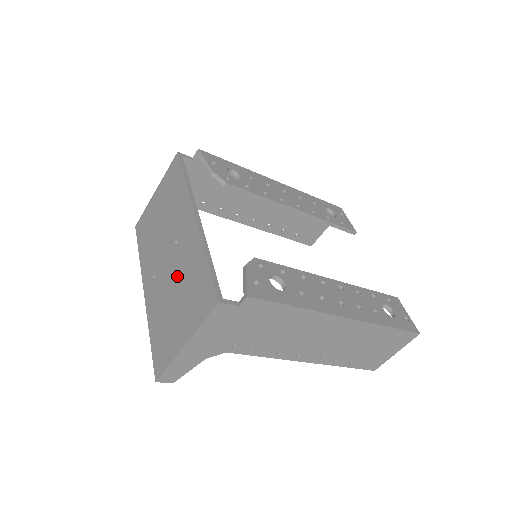
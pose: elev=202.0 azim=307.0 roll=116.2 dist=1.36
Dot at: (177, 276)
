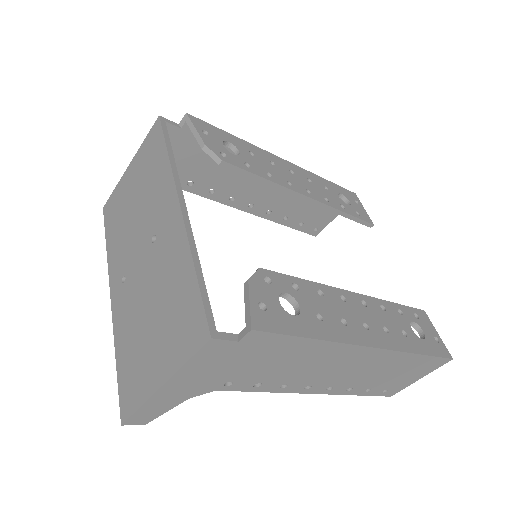
Dot at: (154, 286)
